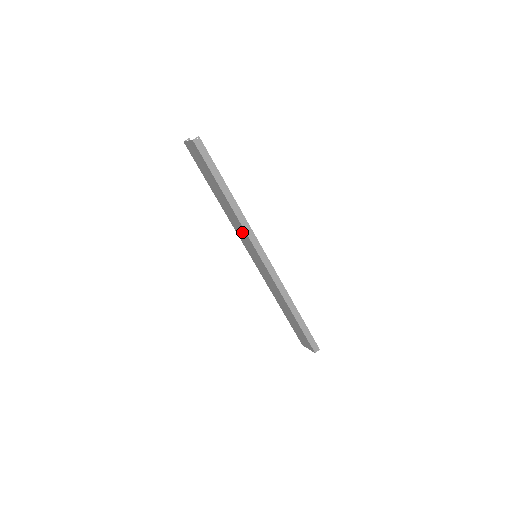
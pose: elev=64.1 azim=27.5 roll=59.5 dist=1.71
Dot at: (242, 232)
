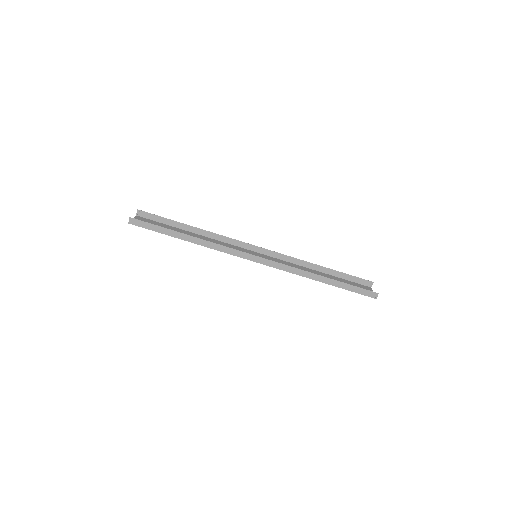
Dot at: occluded
